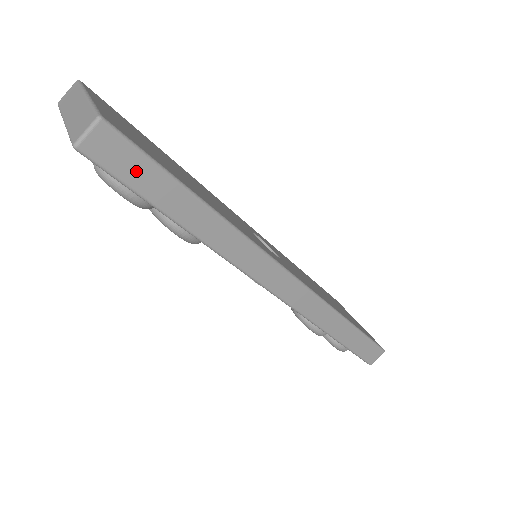
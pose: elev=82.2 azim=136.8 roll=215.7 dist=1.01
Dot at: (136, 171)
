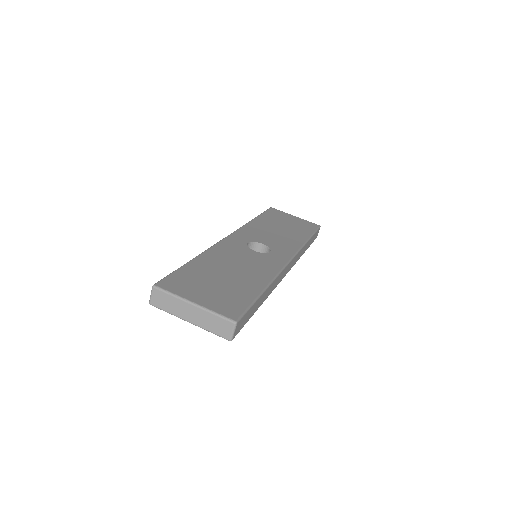
Dot at: (247, 317)
